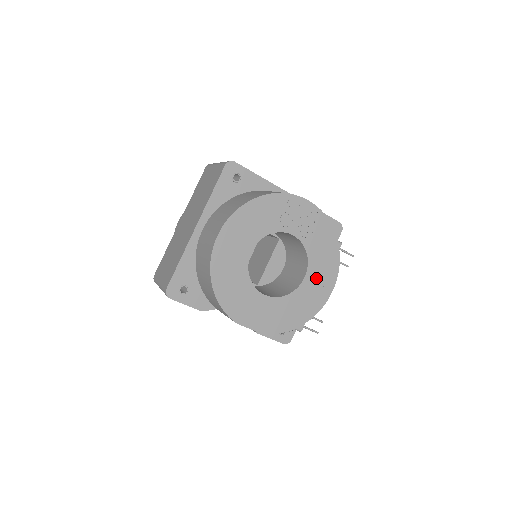
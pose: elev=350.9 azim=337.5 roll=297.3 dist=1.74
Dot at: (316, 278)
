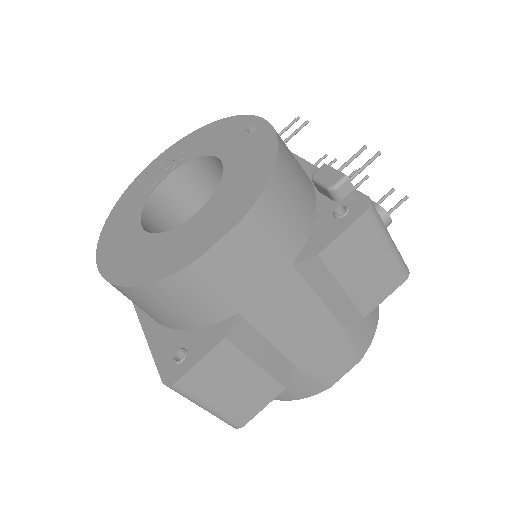
Dot at: (231, 143)
